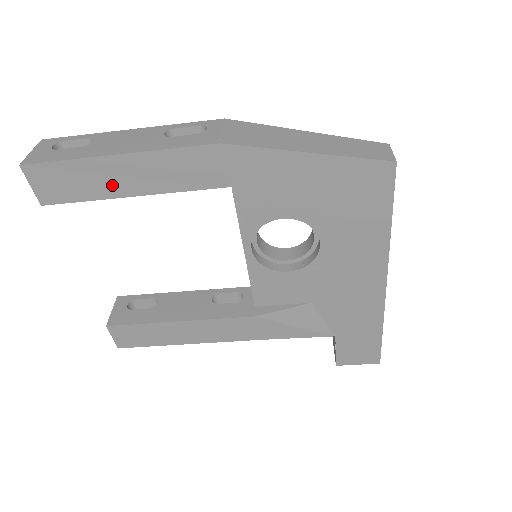
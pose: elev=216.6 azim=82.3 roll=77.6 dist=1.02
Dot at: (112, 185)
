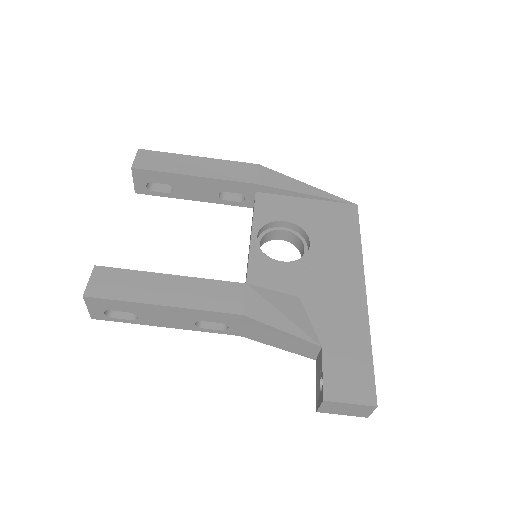
Dot at: (186, 168)
